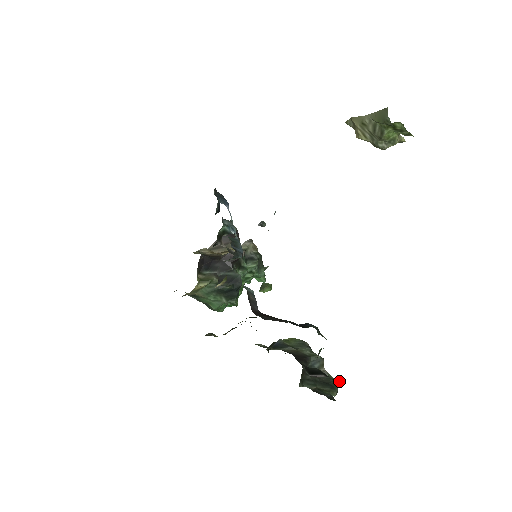
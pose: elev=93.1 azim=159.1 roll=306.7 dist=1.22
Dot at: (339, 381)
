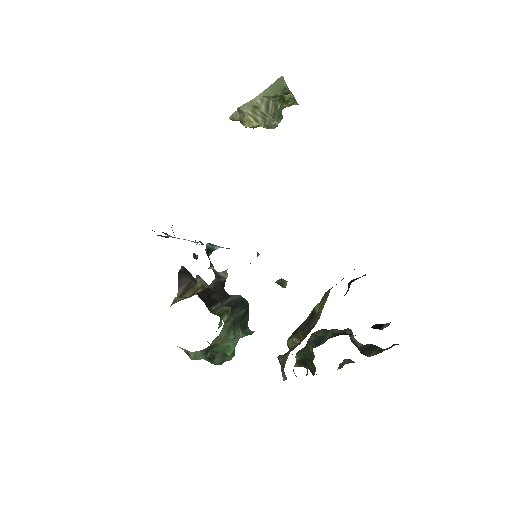
Dot at: occluded
